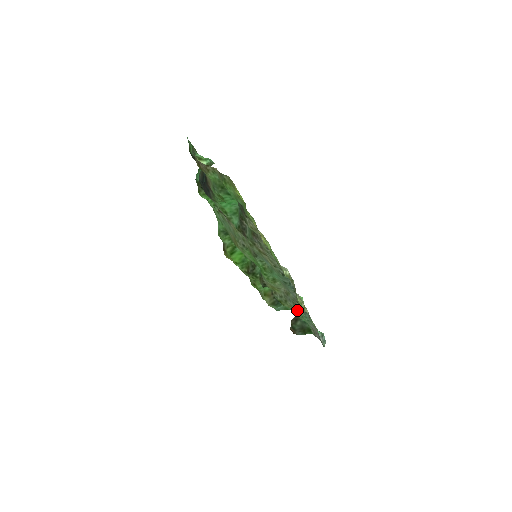
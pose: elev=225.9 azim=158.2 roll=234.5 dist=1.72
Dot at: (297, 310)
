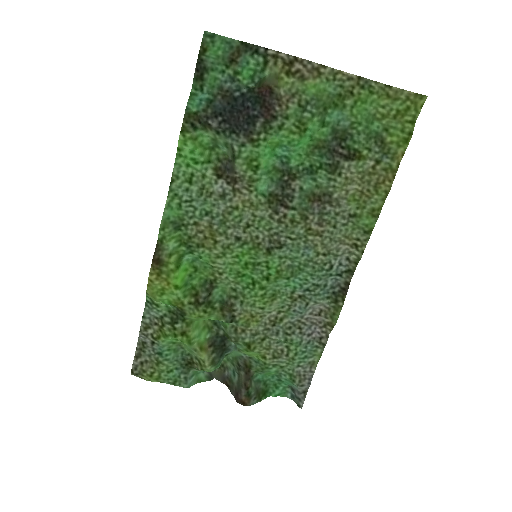
Dot at: (283, 348)
